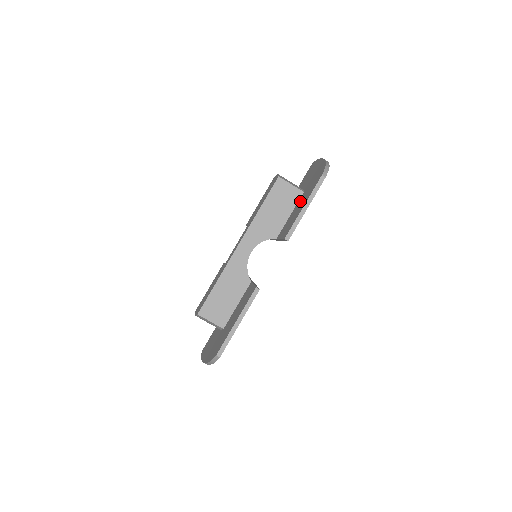
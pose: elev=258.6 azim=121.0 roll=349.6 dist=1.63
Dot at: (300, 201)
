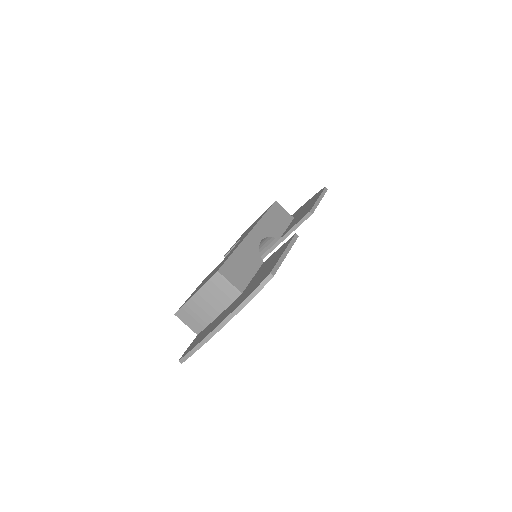
Dot at: (298, 215)
